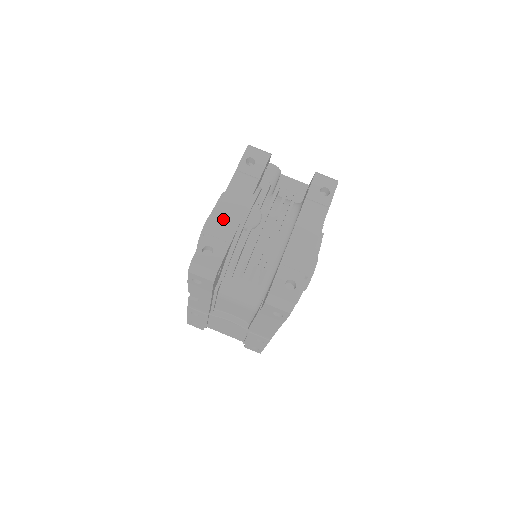
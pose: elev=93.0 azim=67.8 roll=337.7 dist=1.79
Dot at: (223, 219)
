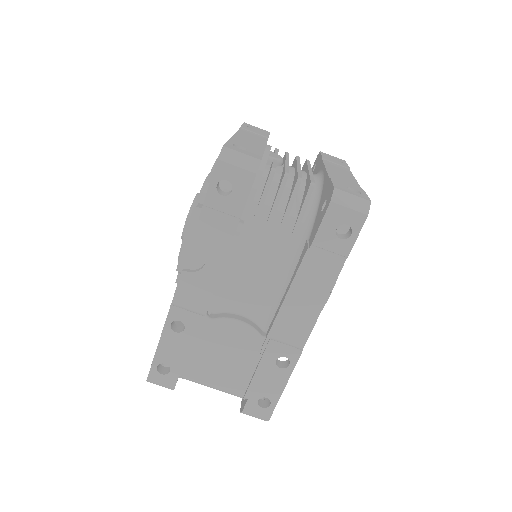
Dot at: (244, 141)
